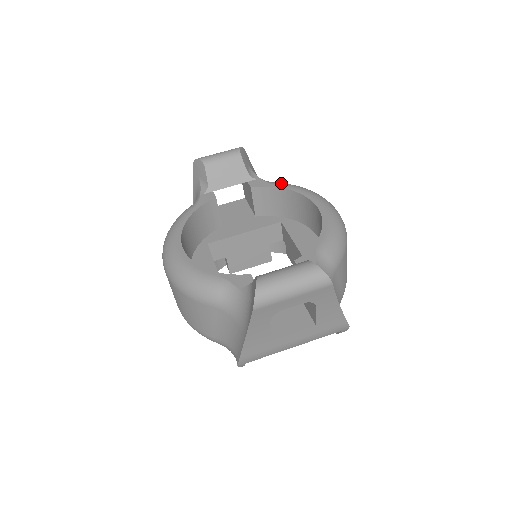
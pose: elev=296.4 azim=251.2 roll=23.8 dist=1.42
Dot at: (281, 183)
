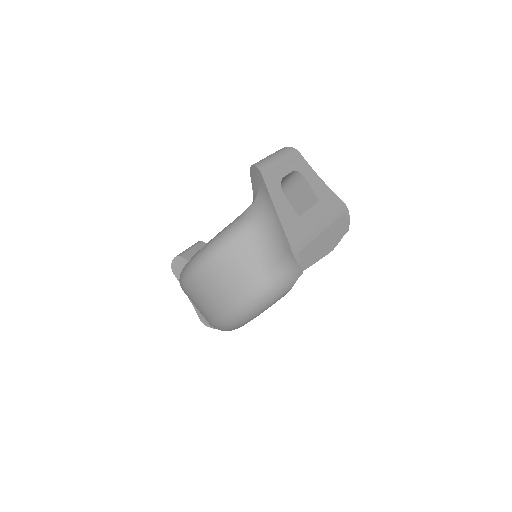
Dot at: occluded
